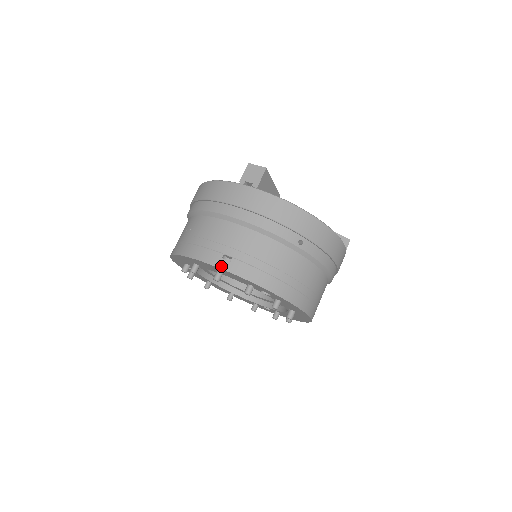
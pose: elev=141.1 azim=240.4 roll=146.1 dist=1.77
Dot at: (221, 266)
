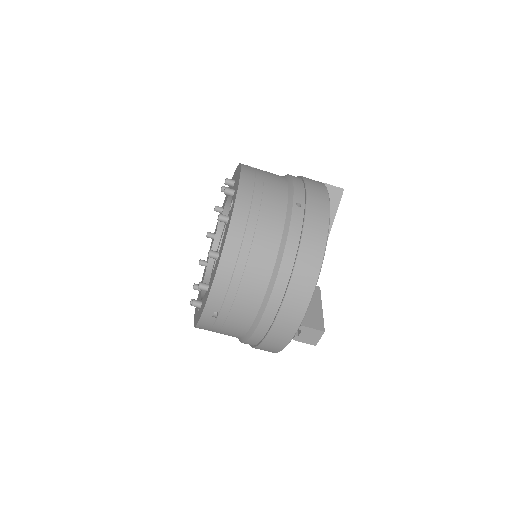
Dot at: (243, 164)
